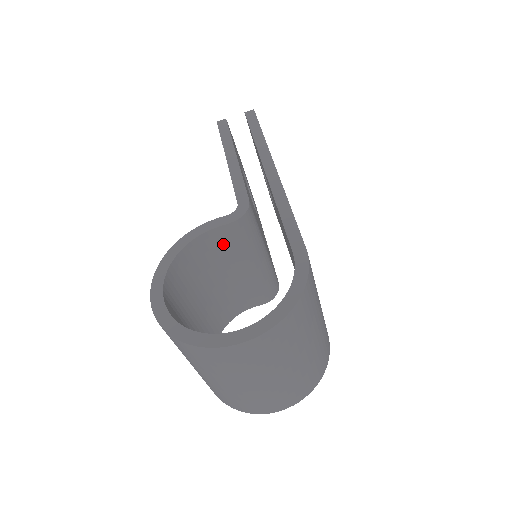
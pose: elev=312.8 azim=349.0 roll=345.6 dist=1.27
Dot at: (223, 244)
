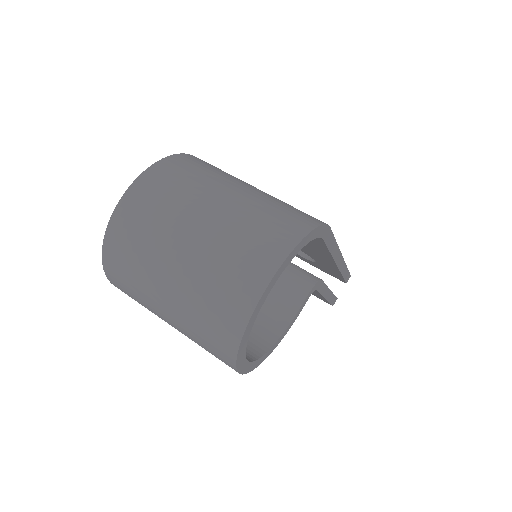
Dot at: occluded
